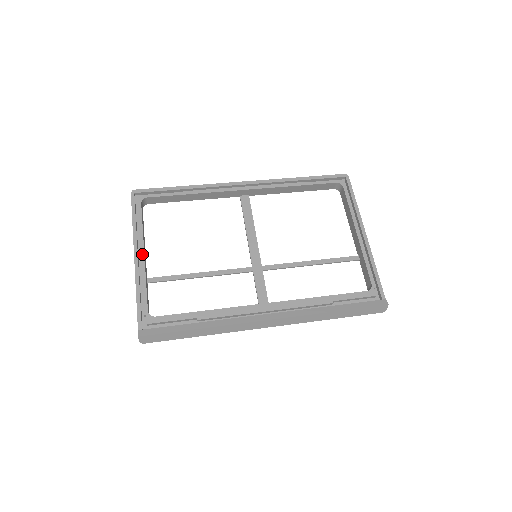
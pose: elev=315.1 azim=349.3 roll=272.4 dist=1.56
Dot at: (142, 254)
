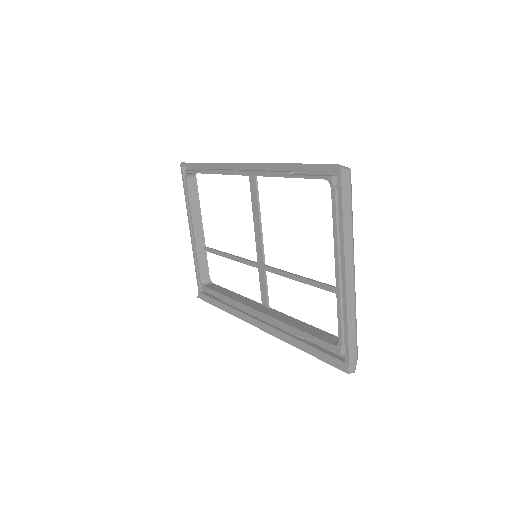
Dot at: (192, 230)
